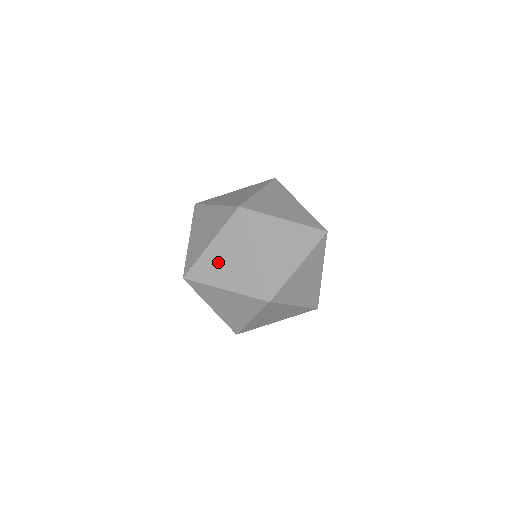
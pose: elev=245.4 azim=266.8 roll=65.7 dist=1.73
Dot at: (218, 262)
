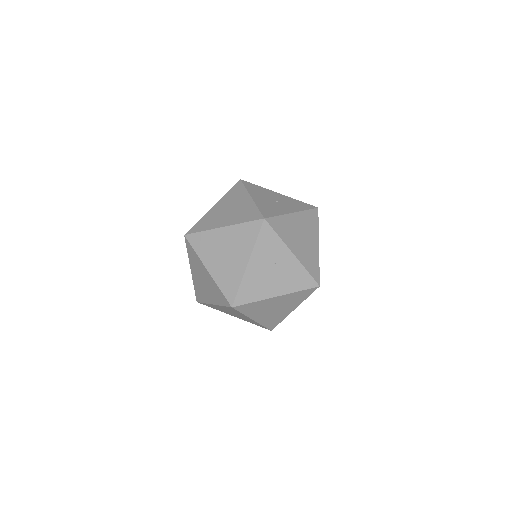
Dot at: (223, 310)
